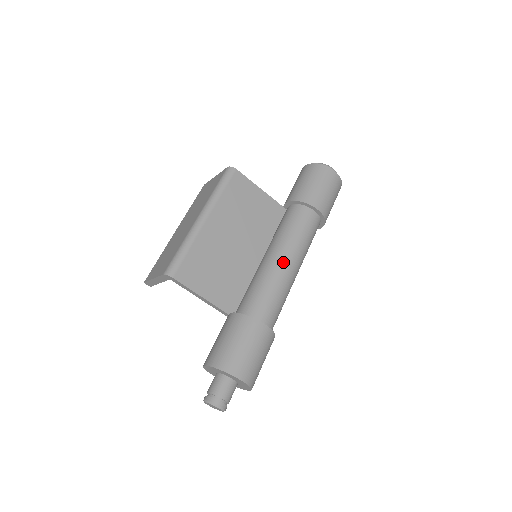
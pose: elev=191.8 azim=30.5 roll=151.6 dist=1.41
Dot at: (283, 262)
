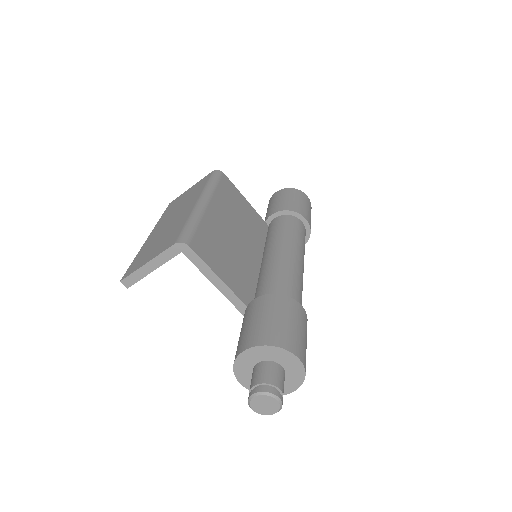
Dot at: (293, 255)
